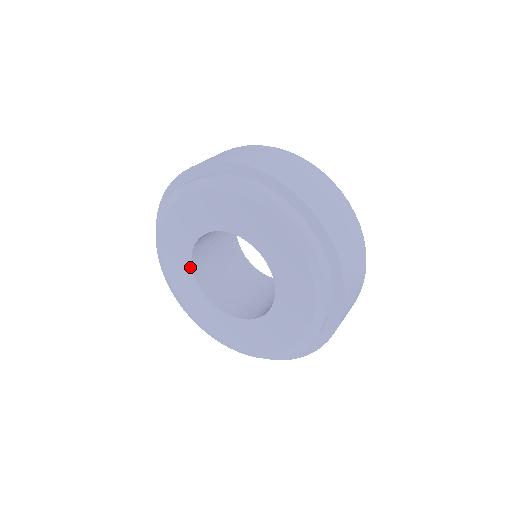
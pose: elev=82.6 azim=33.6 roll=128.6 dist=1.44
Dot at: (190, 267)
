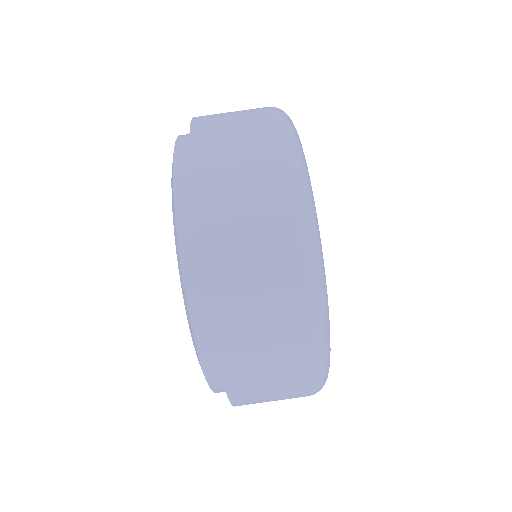
Dot at: occluded
